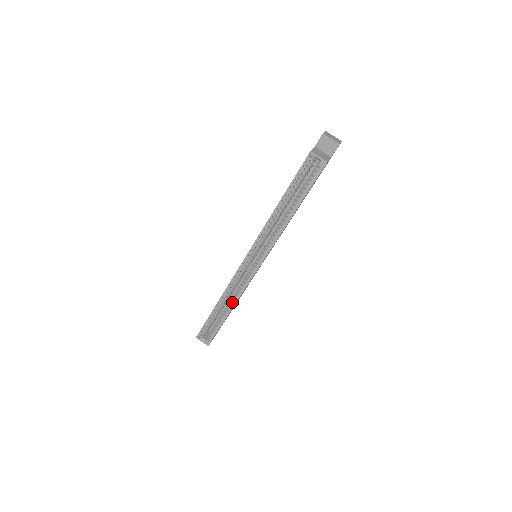
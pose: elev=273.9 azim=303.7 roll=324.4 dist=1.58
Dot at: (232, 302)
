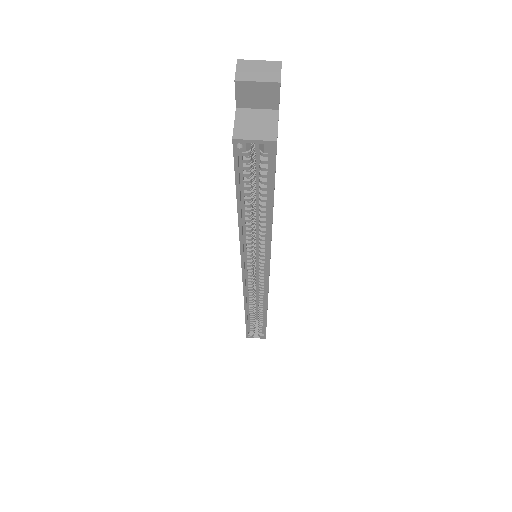
Dot at: (262, 308)
